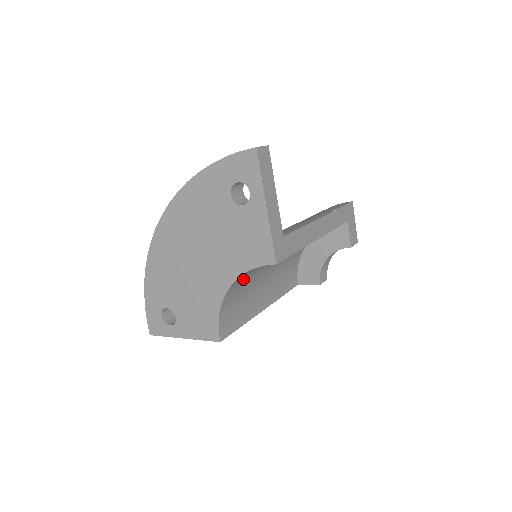
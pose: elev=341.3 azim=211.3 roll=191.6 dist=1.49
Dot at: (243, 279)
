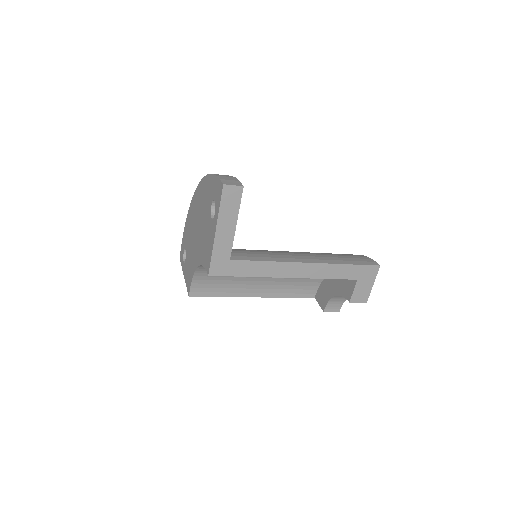
Dot at: occluded
